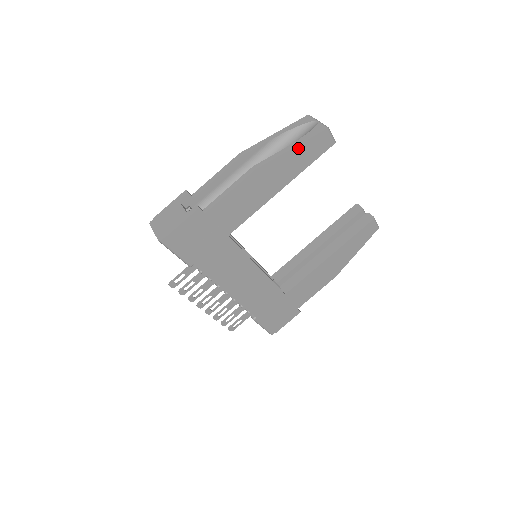
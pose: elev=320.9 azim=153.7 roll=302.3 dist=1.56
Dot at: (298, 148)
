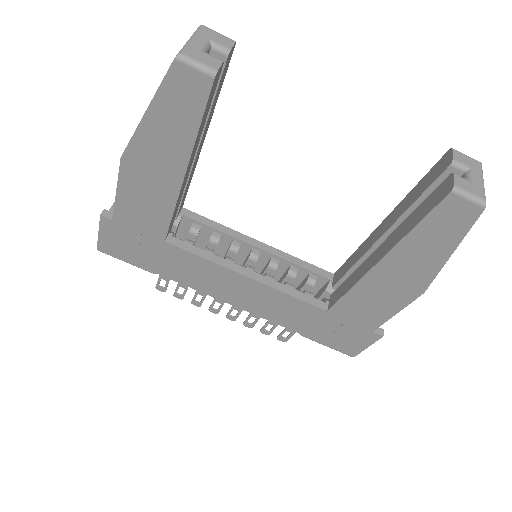
Dot at: (154, 109)
